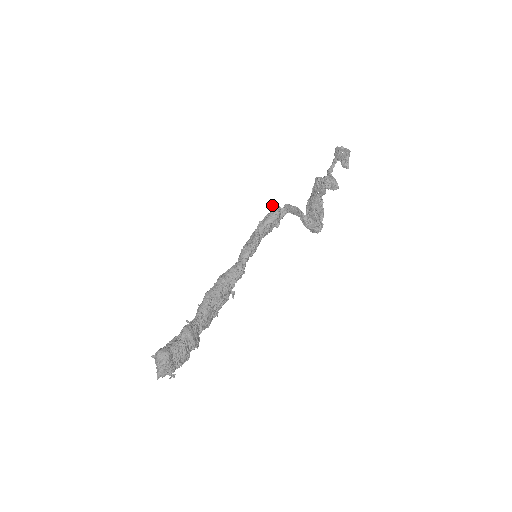
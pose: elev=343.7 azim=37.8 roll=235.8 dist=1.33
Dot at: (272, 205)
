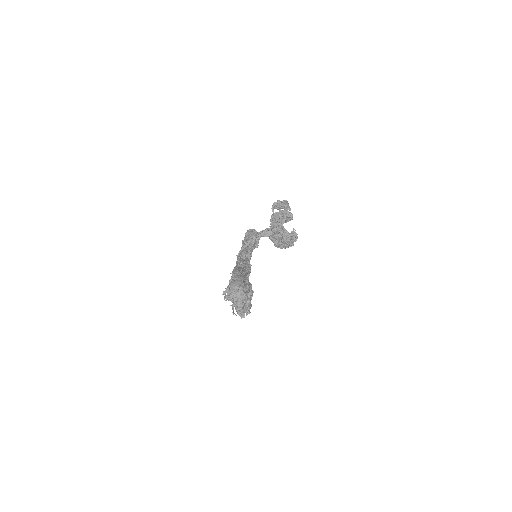
Dot at: (248, 230)
